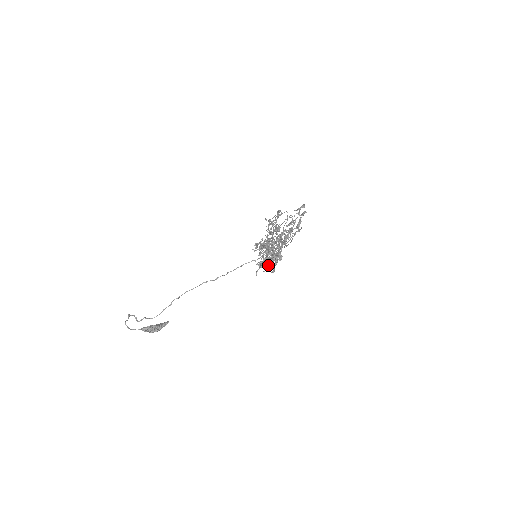
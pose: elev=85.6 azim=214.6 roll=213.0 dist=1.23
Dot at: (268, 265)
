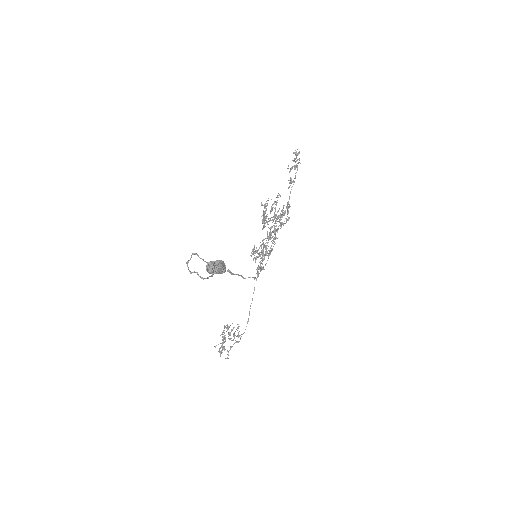
Dot at: (284, 212)
